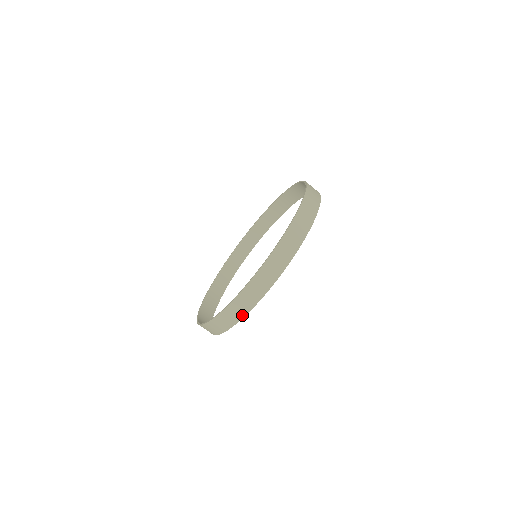
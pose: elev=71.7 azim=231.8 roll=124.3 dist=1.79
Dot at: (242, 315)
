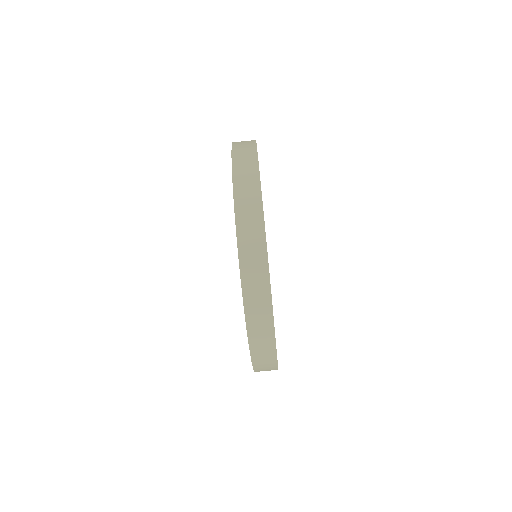
Dot at: occluded
